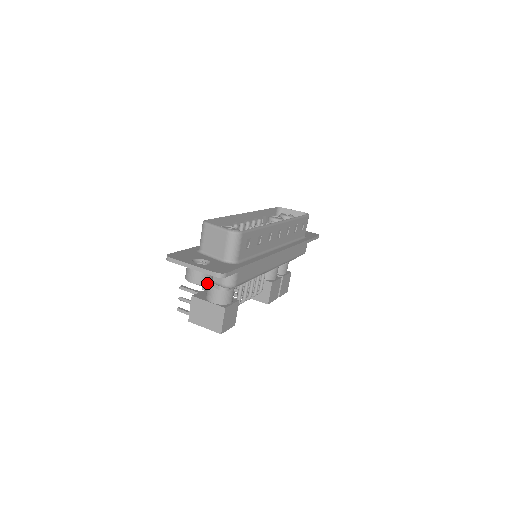
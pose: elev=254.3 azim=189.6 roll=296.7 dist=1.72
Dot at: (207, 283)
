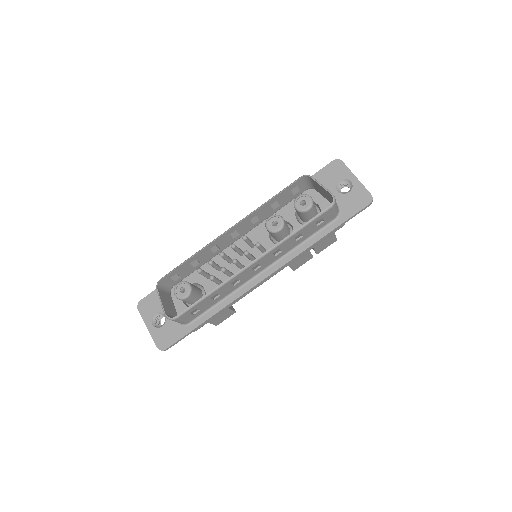
Dot at: occluded
